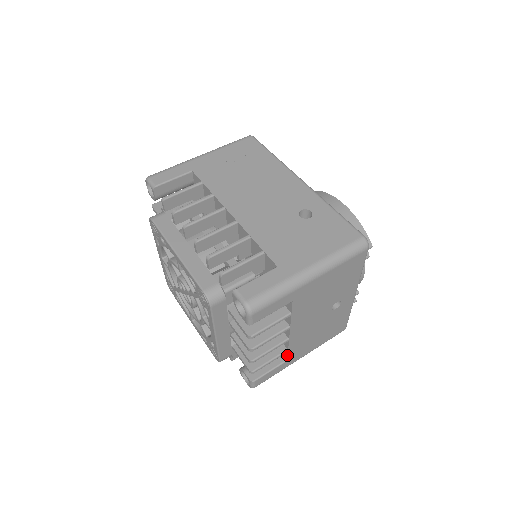
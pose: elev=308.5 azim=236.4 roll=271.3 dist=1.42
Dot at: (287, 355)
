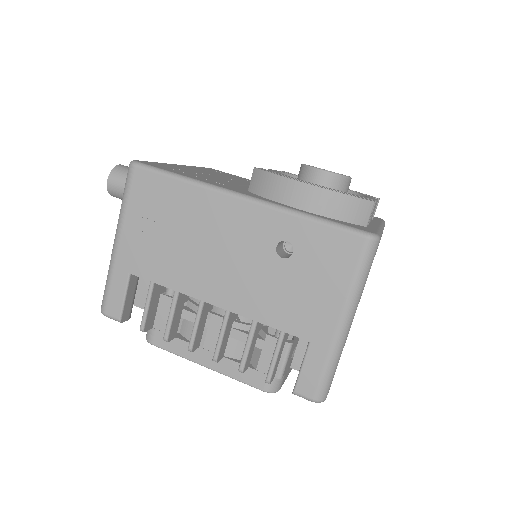
Dot at: occluded
